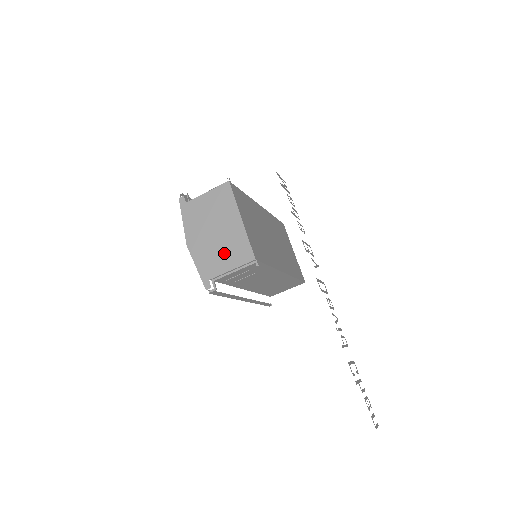
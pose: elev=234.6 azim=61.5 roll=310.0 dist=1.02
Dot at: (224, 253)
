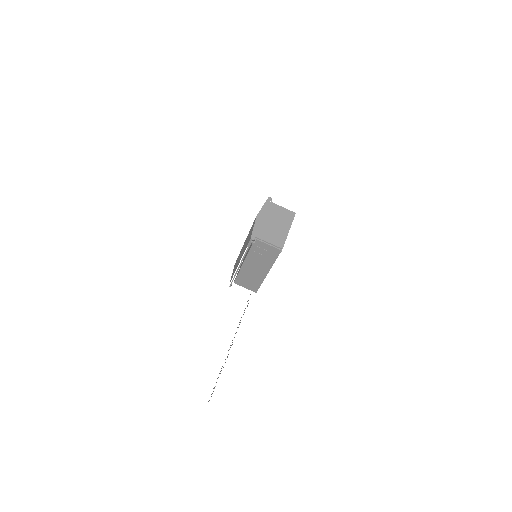
Dot at: (271, 234)
